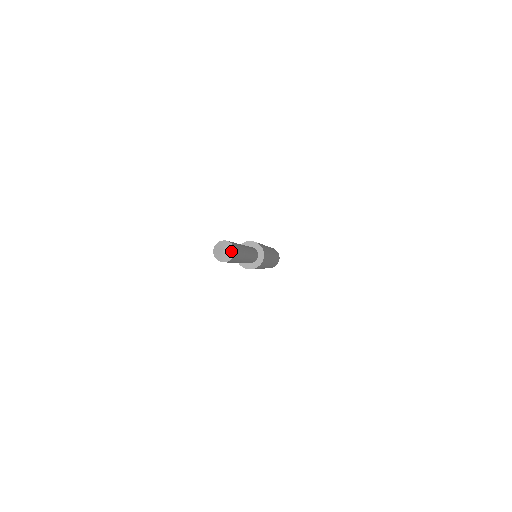
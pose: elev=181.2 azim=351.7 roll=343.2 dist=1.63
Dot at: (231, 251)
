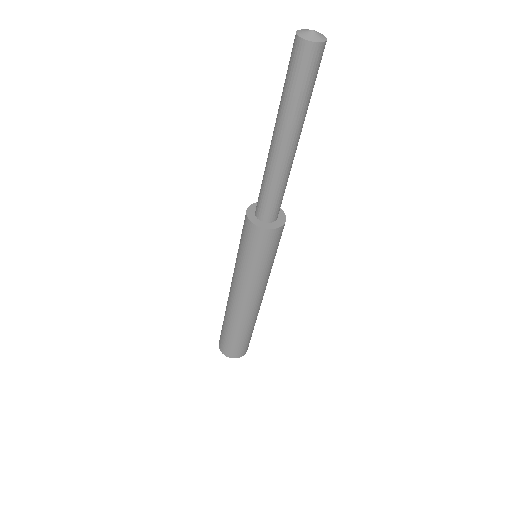
Dot at: (322, 35)
